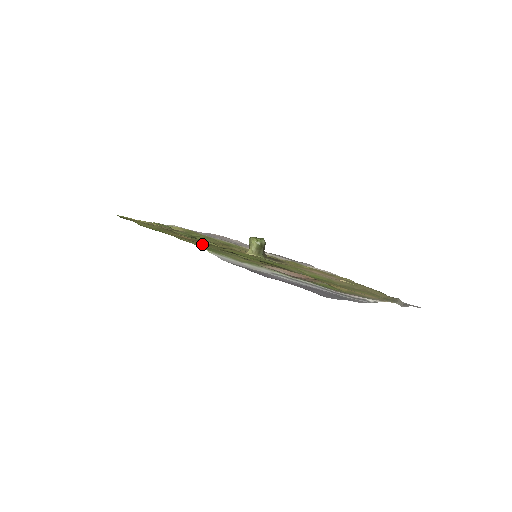
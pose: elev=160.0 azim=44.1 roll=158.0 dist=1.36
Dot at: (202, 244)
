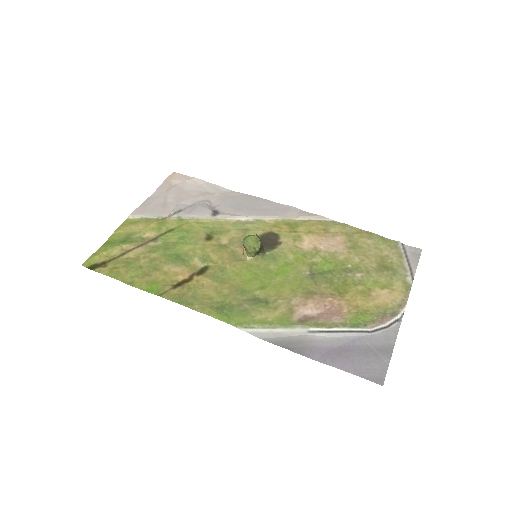
Dot at: (215, 300)
